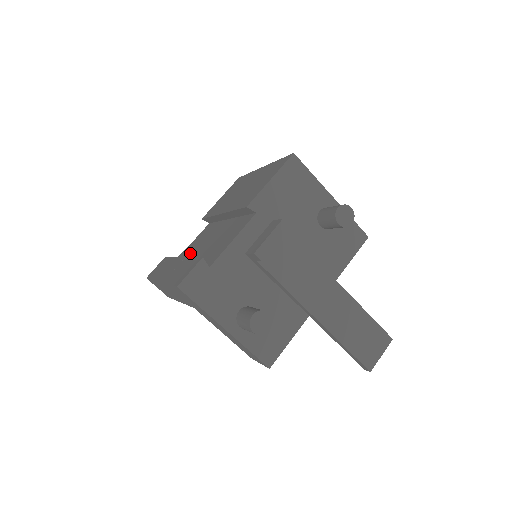
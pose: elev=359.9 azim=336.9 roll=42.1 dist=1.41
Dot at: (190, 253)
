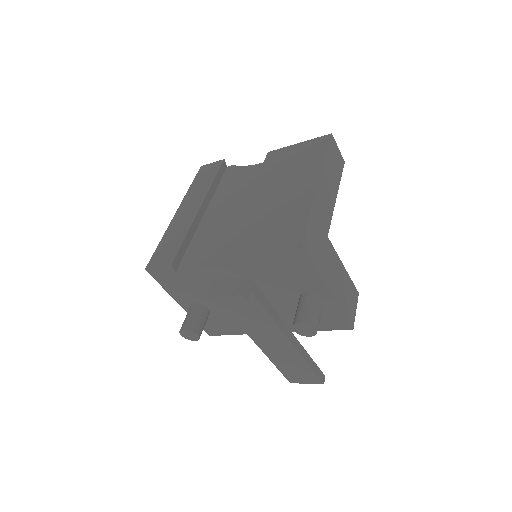
Dot at: (225, 192)
